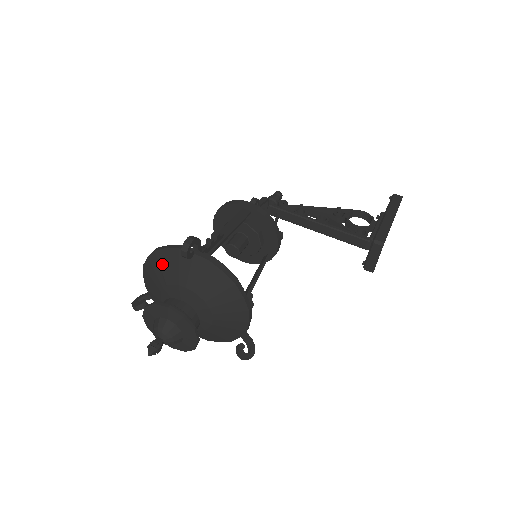
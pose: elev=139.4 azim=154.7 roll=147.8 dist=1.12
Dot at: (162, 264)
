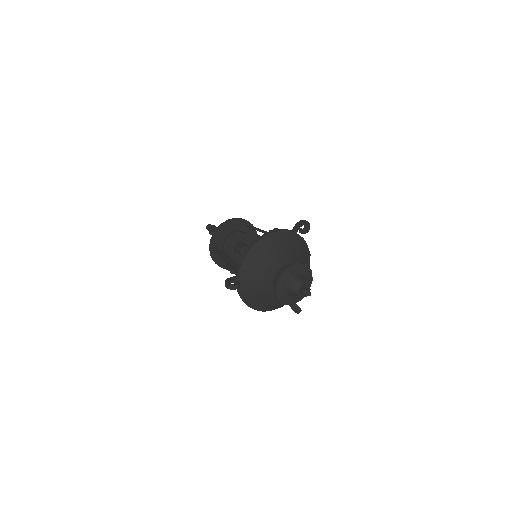
Dot at: (276, 242)
